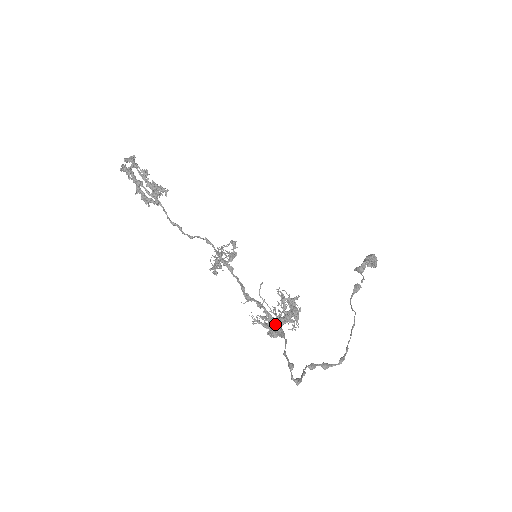
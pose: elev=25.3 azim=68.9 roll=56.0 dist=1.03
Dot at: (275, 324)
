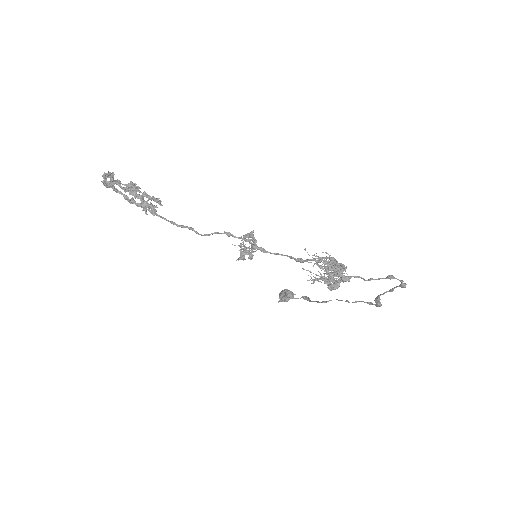
Dot at: (338, 272)
